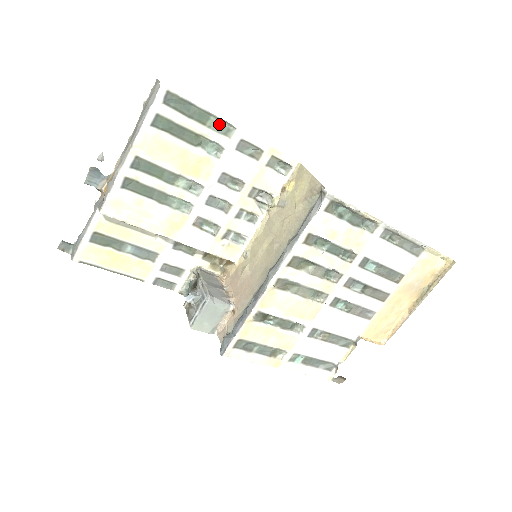
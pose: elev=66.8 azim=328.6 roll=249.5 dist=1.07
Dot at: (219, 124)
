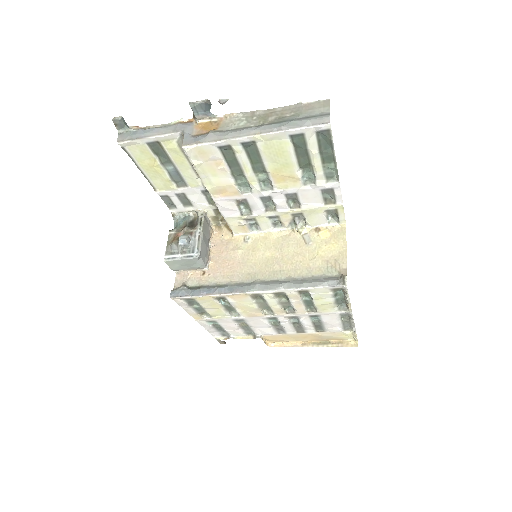
Dot at: (332, 170)
